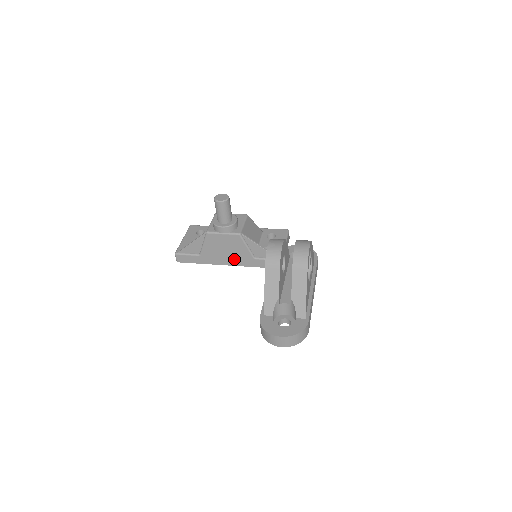
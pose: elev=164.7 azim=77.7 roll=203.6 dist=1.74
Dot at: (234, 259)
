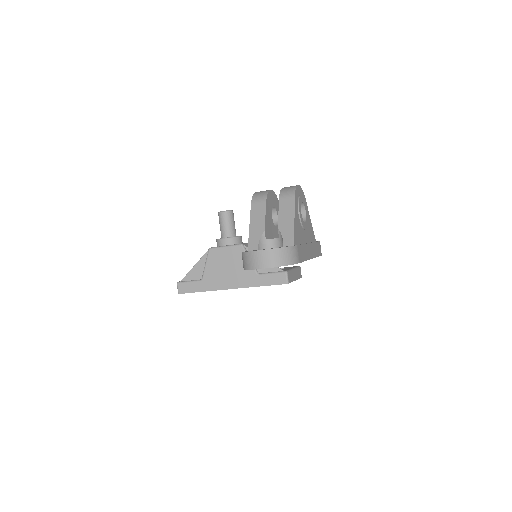
Dot at: (237, 279)
